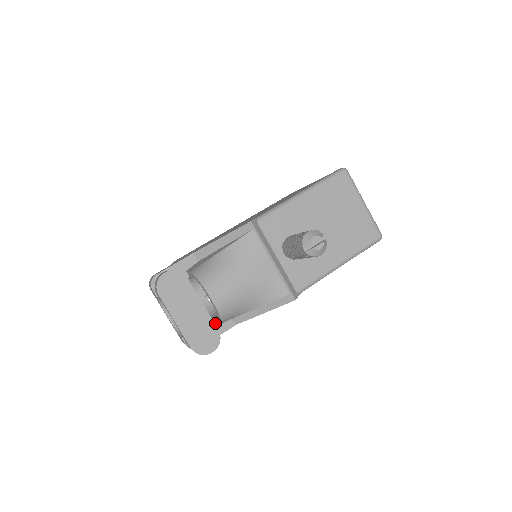
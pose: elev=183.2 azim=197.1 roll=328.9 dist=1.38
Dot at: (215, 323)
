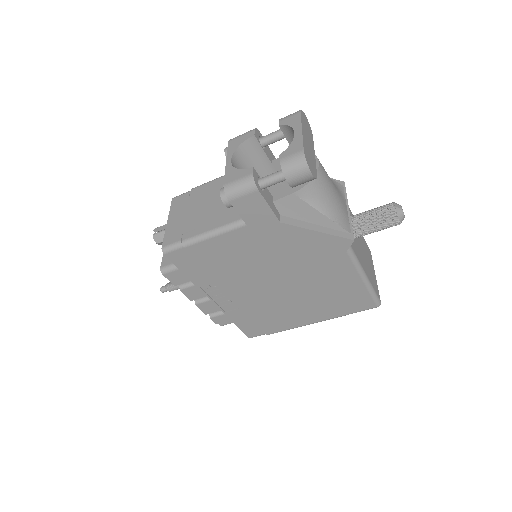
Dot at: (272, 200)
